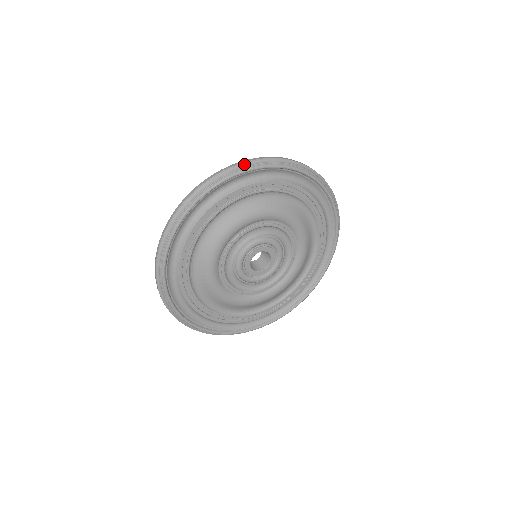
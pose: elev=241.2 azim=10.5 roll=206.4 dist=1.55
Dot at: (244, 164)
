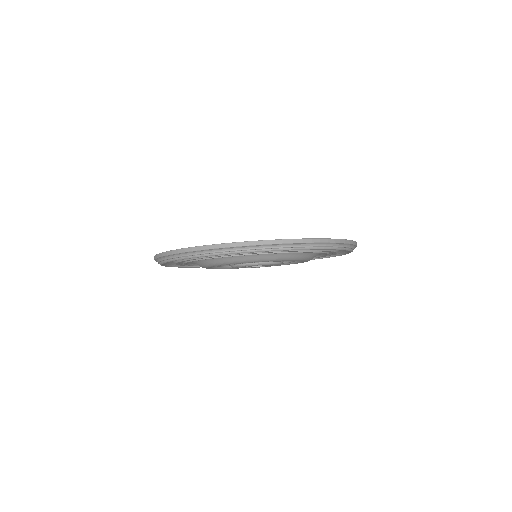
Dot at: (223, 248)
